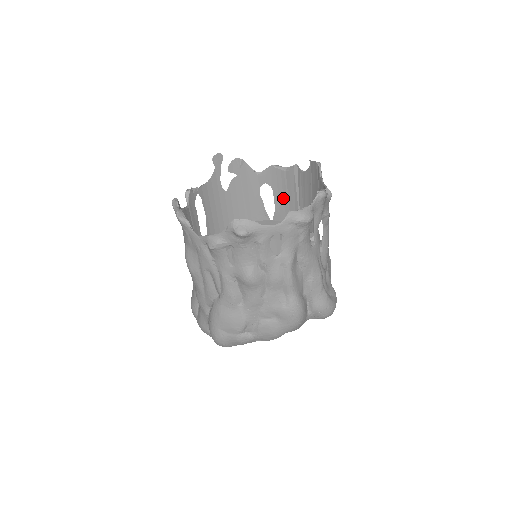
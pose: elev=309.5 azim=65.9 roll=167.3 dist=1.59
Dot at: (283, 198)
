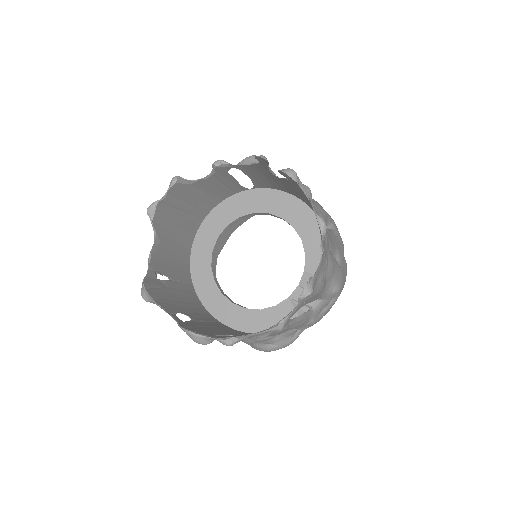
Dot at: occluded
